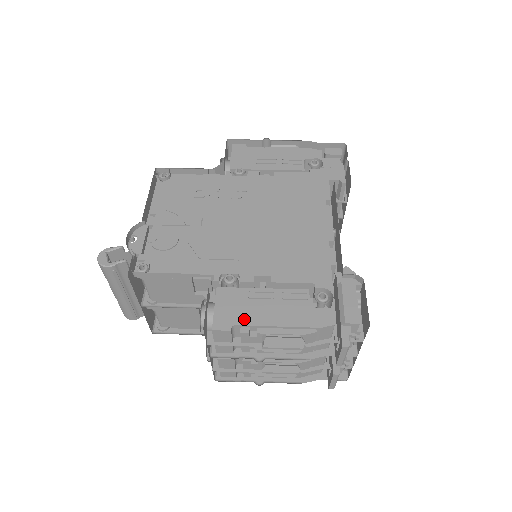
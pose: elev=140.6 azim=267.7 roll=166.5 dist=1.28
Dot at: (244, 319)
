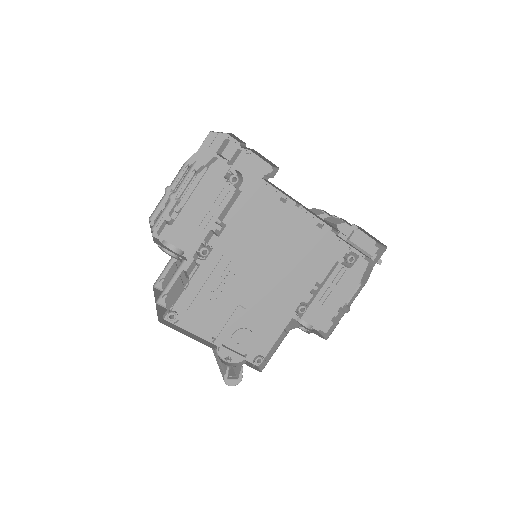
Dot at: (332, 313)
